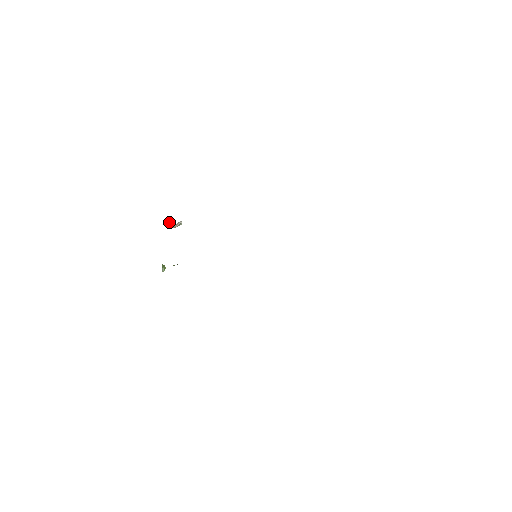
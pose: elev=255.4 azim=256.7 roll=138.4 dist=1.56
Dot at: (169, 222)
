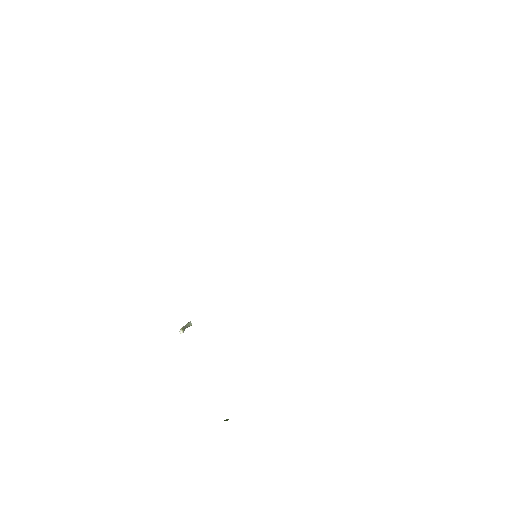
Dot at: (180, 332)
